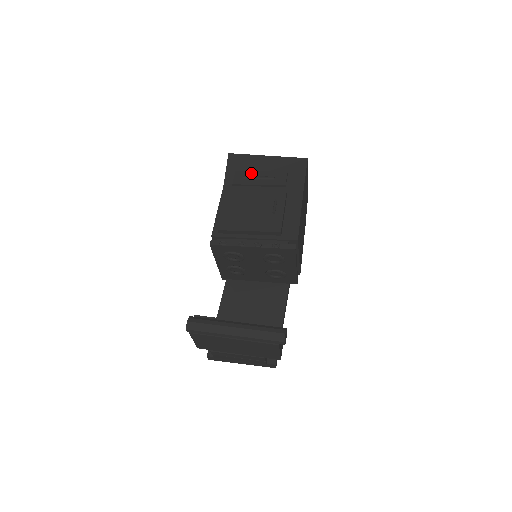
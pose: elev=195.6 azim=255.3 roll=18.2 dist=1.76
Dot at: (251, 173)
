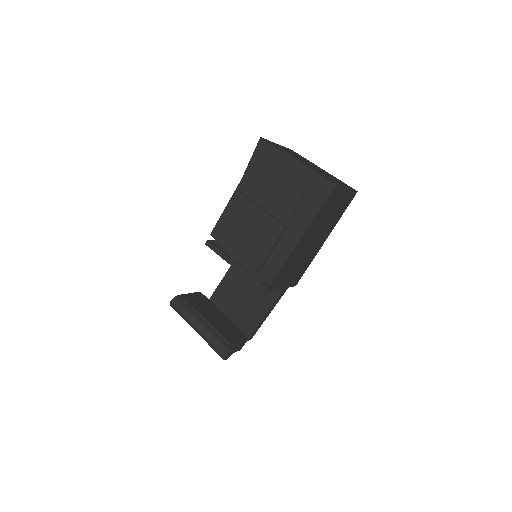
Dot at: (271, 177)
